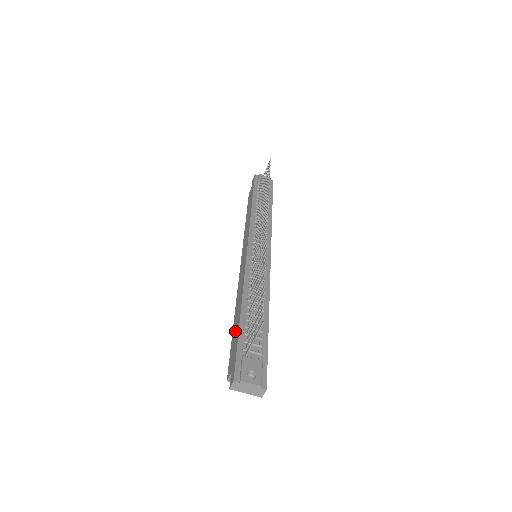
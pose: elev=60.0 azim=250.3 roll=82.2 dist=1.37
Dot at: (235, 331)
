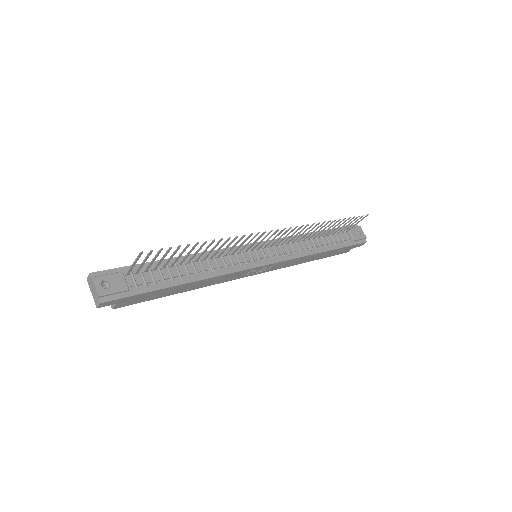
Dot at: occluded
